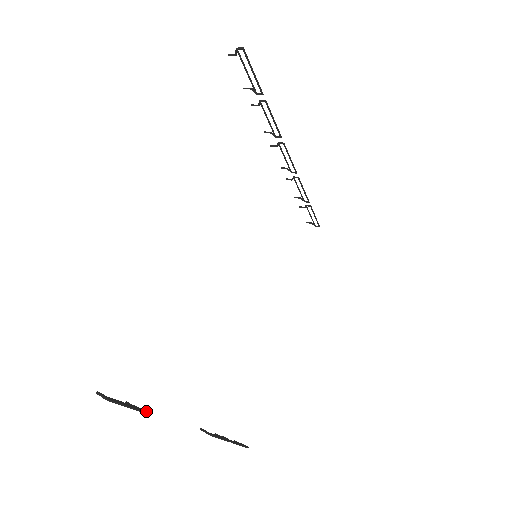
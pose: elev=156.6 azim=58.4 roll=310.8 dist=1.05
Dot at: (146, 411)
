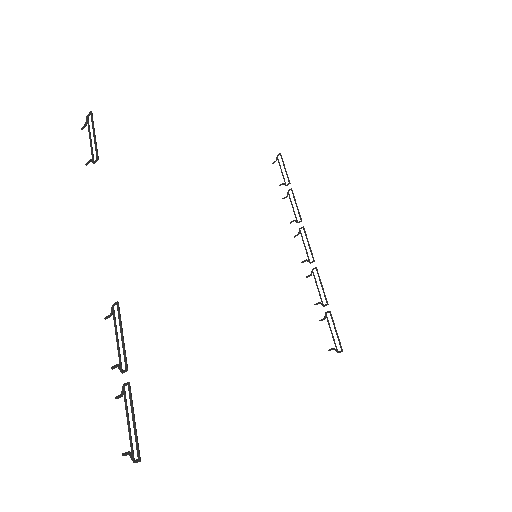
Dot at: occluded
